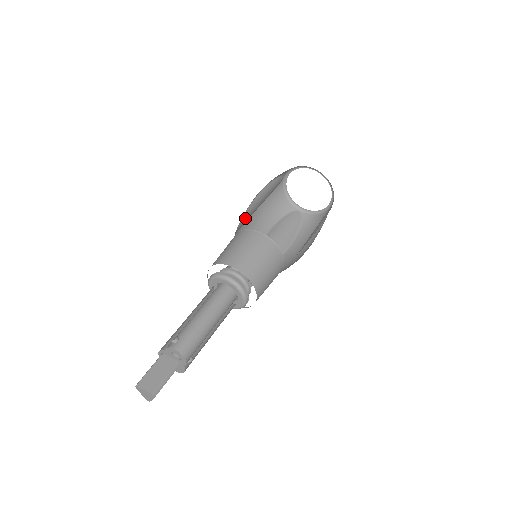
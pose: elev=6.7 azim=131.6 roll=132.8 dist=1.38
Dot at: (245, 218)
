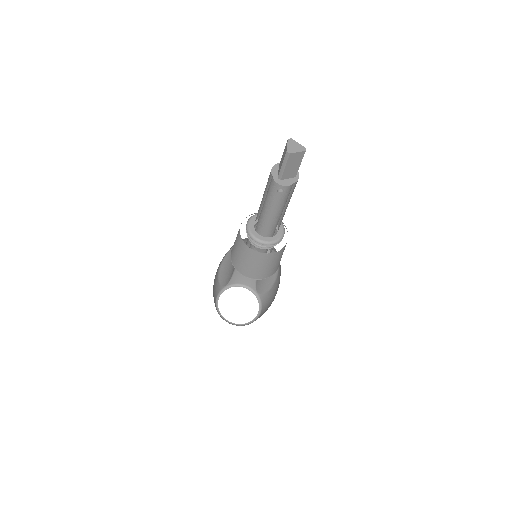
Dot at: occluded
